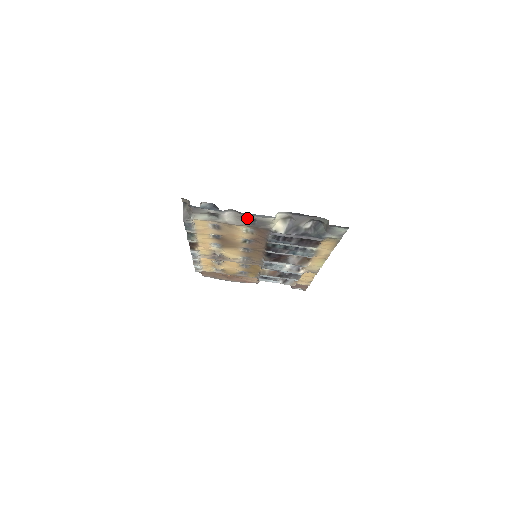
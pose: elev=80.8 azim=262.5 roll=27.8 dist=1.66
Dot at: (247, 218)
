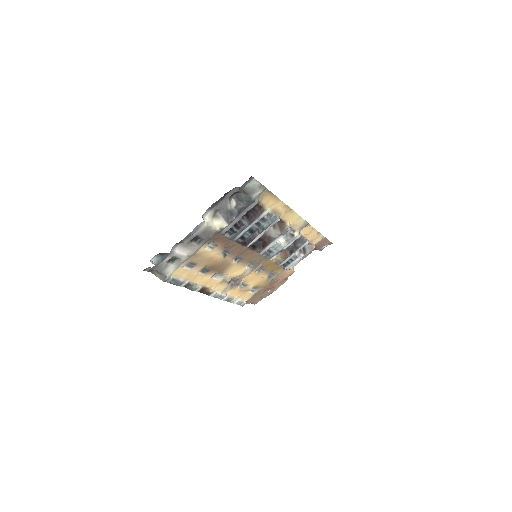
Dot at: (193, 240)
